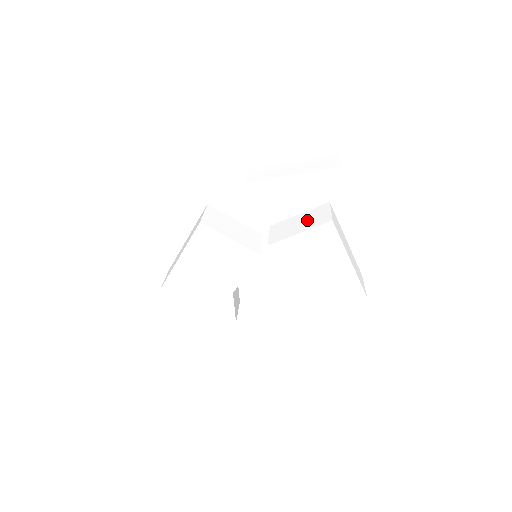
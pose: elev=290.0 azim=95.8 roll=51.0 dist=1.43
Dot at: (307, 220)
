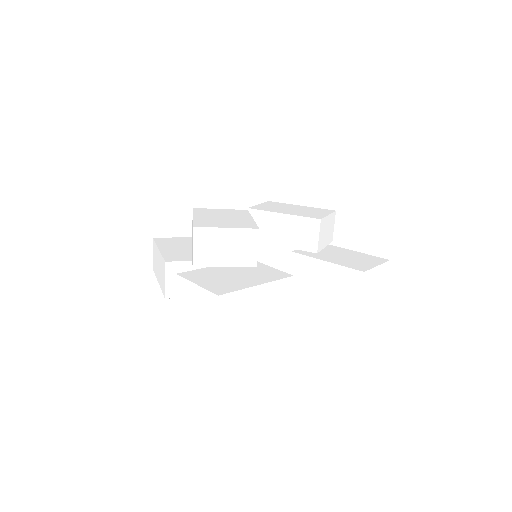
Dot at: occluded
